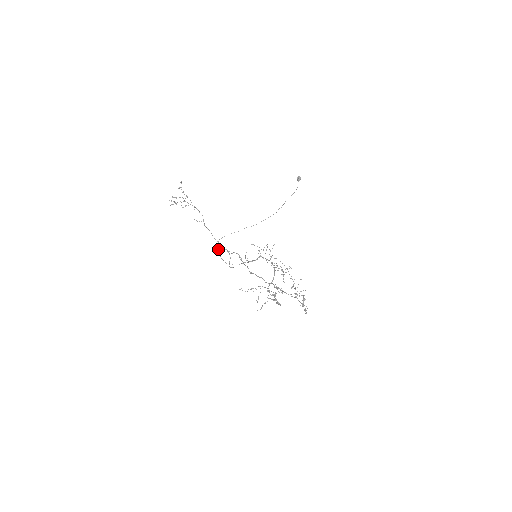
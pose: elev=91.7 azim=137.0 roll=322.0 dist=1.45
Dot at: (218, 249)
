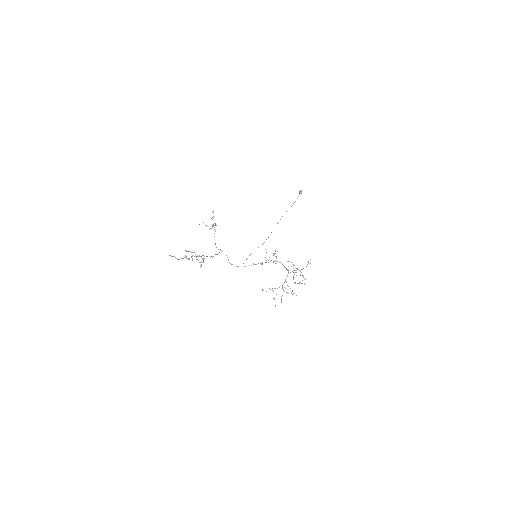
Dot at: (246, 259)
